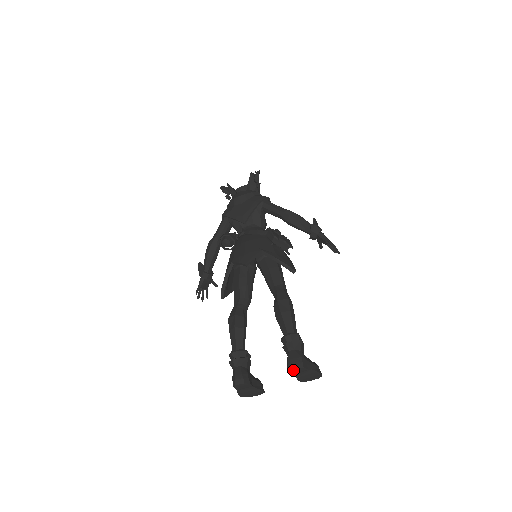
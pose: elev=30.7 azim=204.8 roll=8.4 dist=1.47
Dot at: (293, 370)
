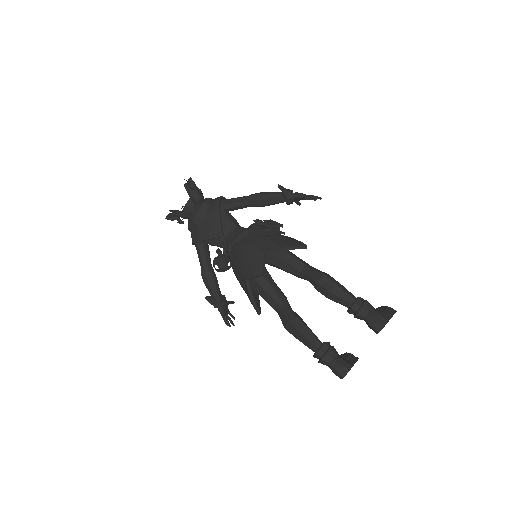
Dot at: occluded
